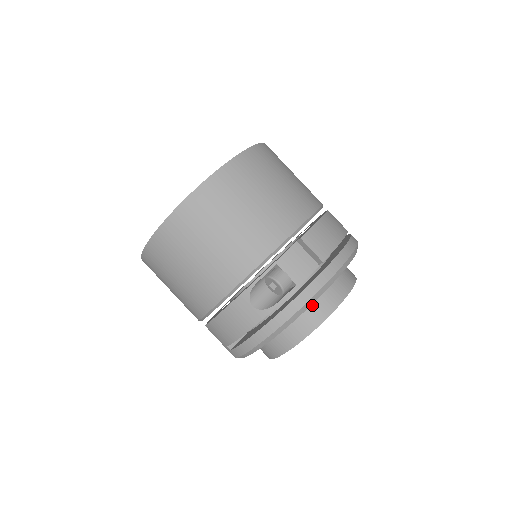
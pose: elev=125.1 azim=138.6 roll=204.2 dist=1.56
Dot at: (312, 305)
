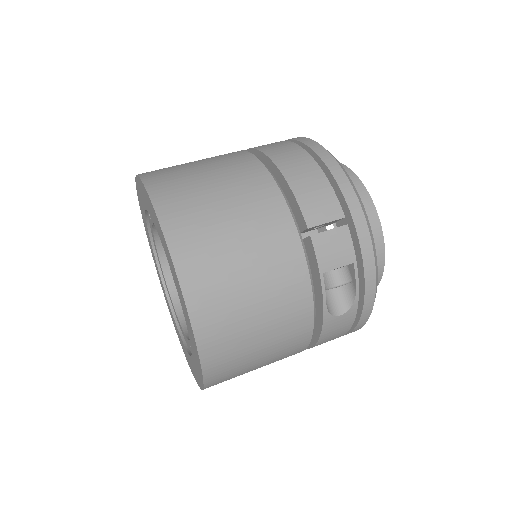
Dot at: occluded
